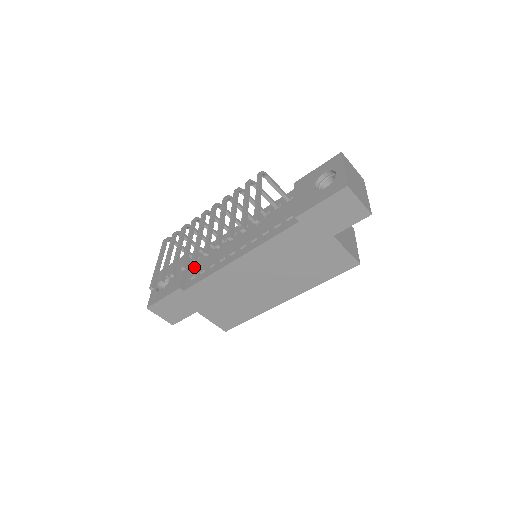
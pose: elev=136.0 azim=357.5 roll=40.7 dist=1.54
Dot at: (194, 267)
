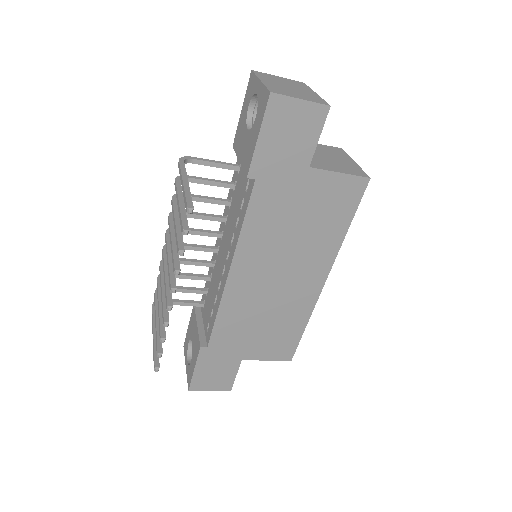
Dot at: (205, 314)
